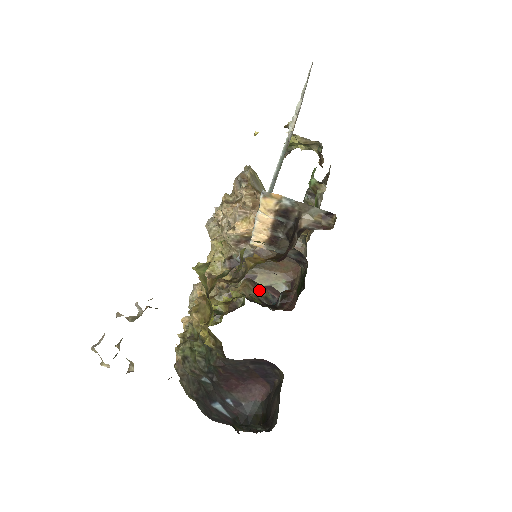
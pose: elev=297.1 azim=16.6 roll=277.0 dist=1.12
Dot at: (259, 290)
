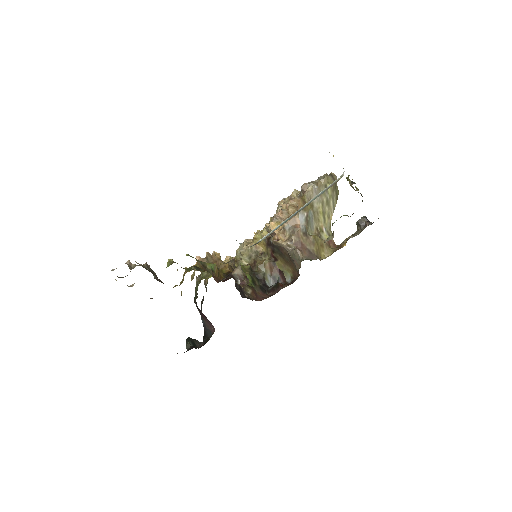
Dot at: (274, 270)
